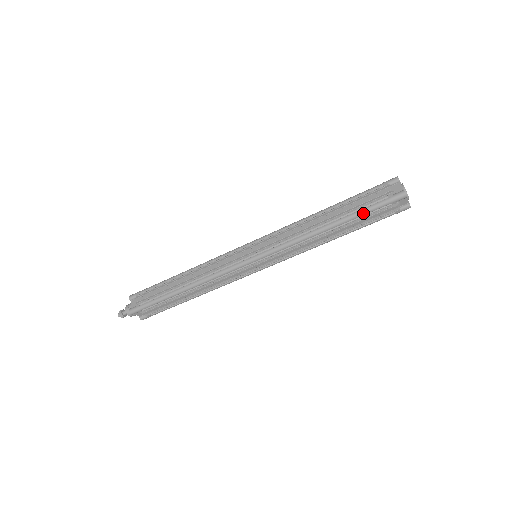
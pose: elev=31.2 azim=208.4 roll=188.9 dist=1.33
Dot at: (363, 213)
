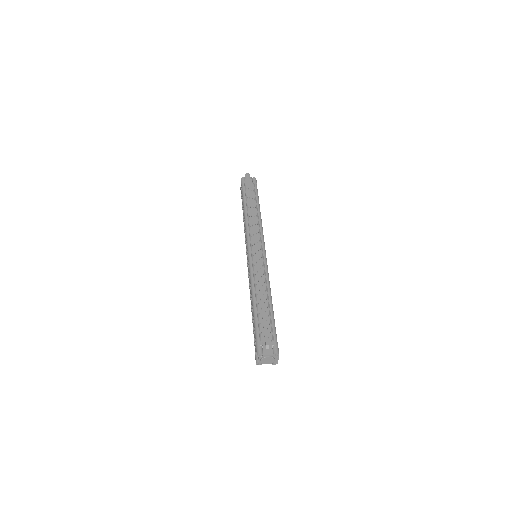
Dot at: occluded
